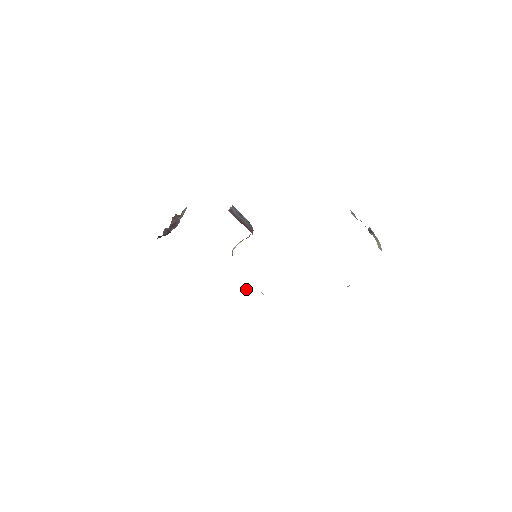
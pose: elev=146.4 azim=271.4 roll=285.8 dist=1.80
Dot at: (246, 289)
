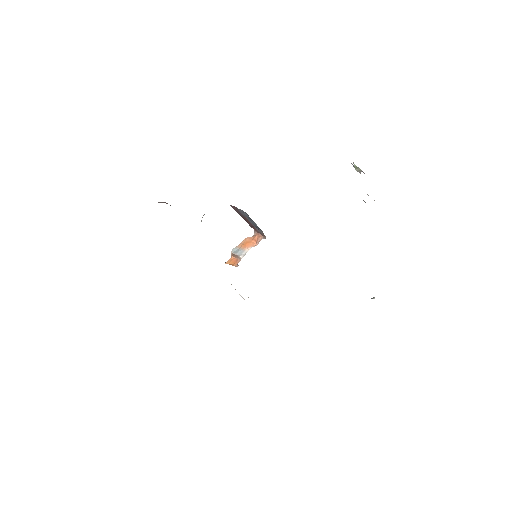
Dot at: (241, 296)
